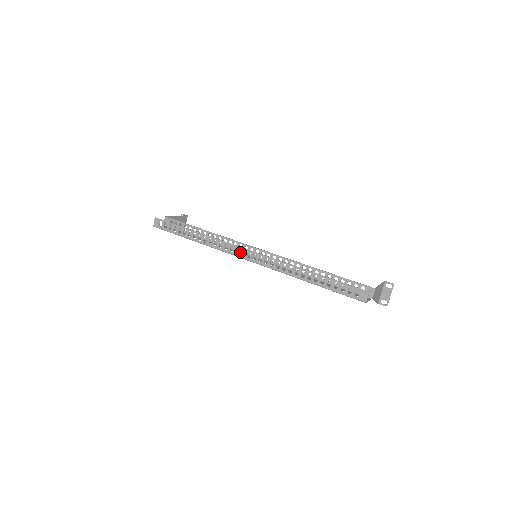
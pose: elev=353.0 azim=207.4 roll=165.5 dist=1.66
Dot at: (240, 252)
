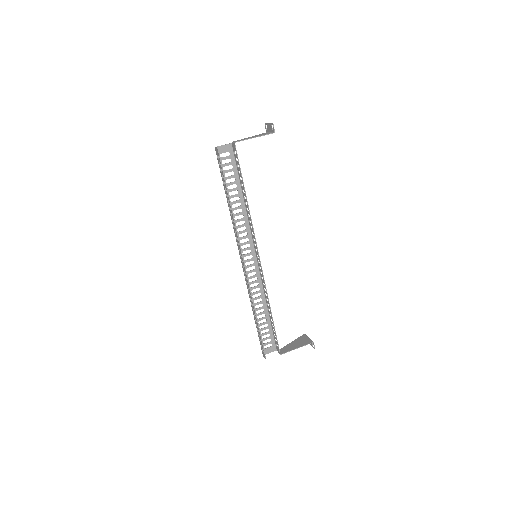
Dot at: (240, 253)
